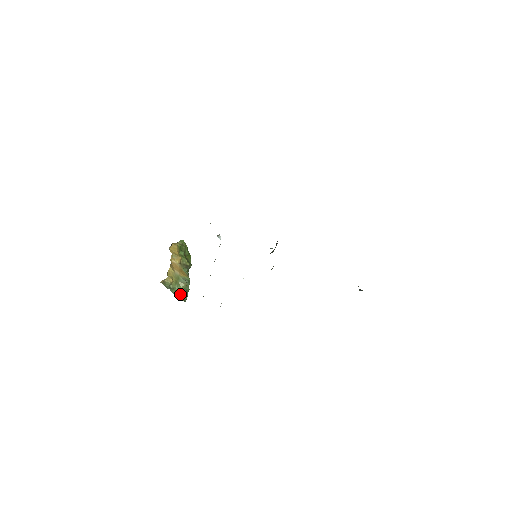
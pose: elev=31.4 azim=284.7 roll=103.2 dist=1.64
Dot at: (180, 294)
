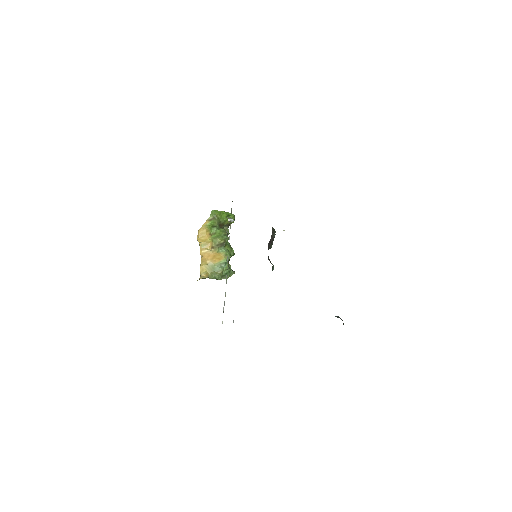
Dot at: (222, 278)
